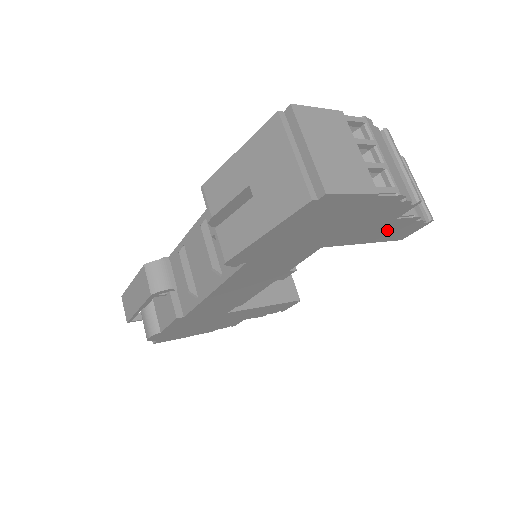
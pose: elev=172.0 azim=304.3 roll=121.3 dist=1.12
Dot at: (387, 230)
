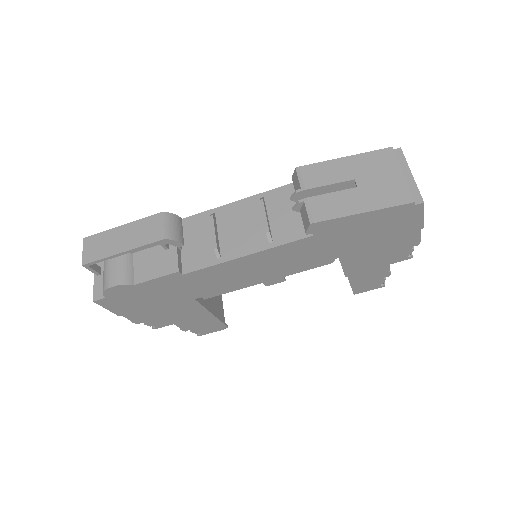
Dot at: (370, 274)
